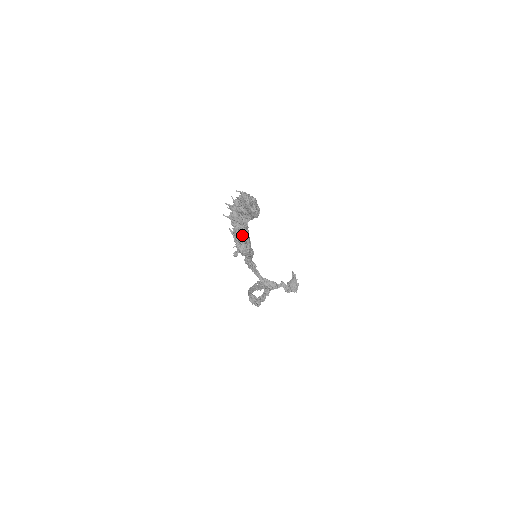
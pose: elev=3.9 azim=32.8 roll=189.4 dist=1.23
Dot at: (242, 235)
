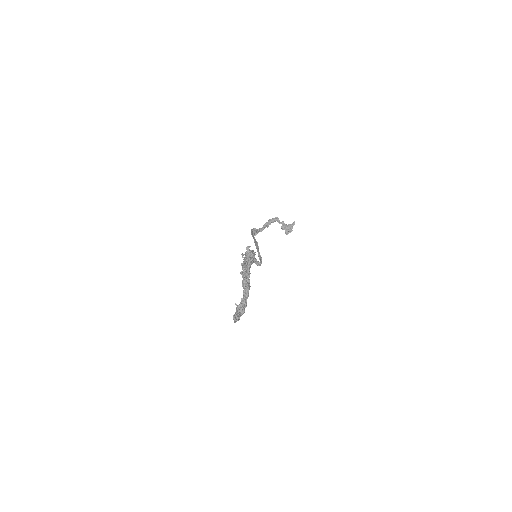
Dot at: occluded
